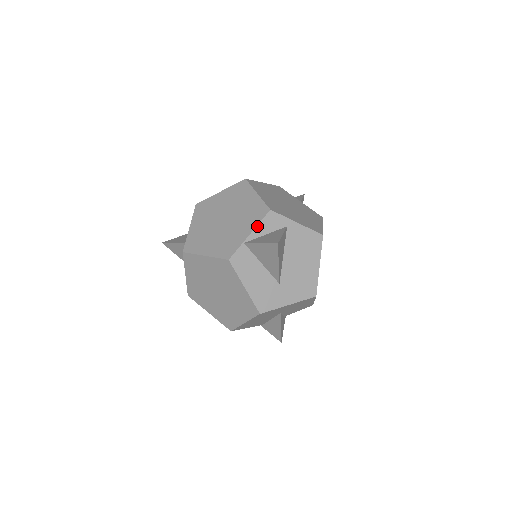
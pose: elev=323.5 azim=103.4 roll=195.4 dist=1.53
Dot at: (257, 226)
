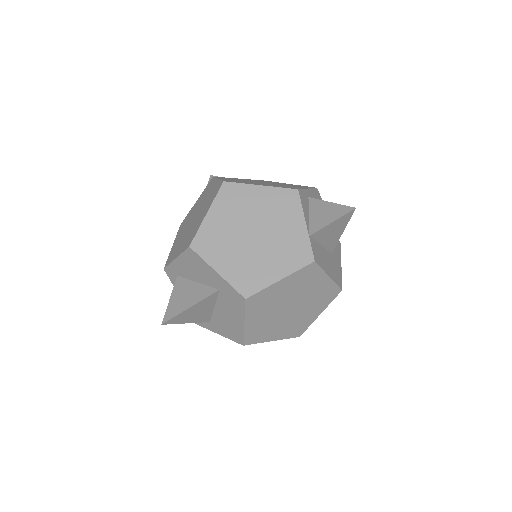
Dot at: (303, 212)
